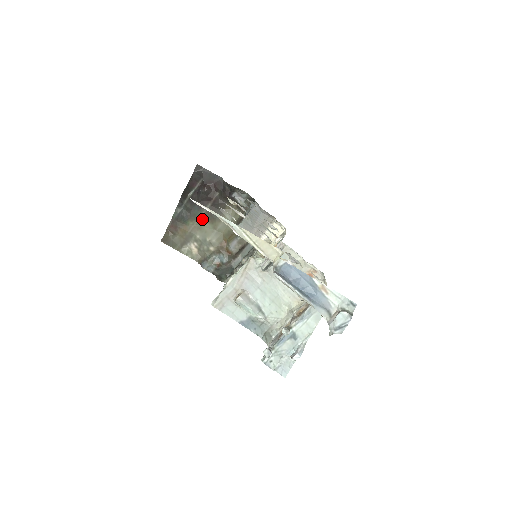
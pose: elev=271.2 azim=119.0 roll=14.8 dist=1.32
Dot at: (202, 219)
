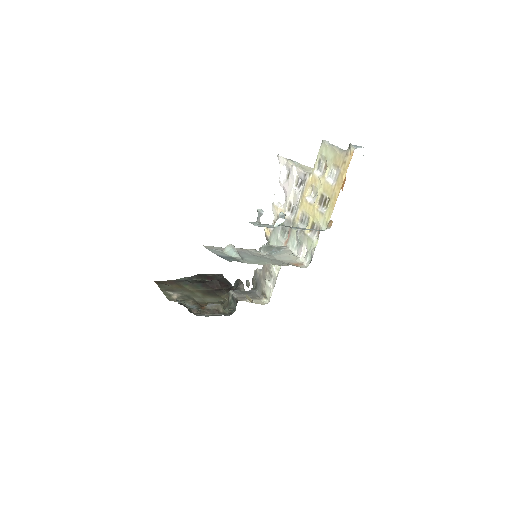
Dot at: (198, 291)
